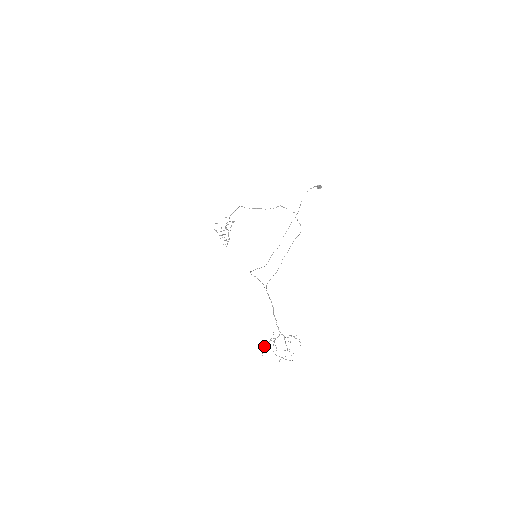
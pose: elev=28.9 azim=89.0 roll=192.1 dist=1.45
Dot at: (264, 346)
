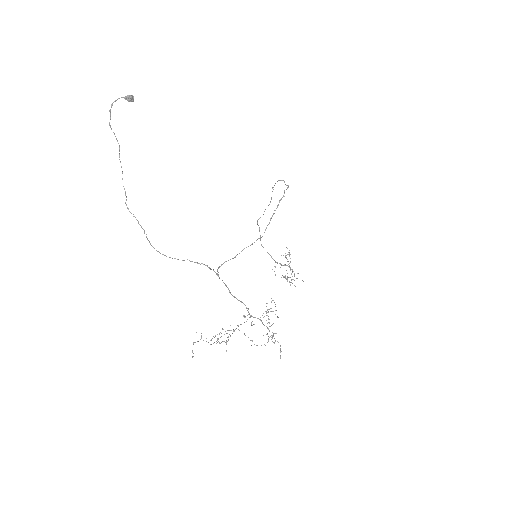
Dot at: occluded
